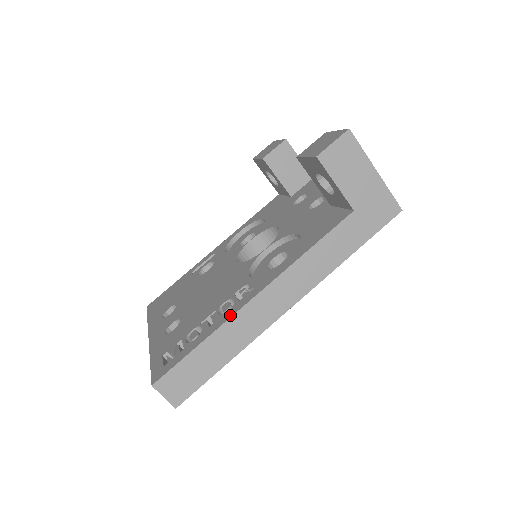
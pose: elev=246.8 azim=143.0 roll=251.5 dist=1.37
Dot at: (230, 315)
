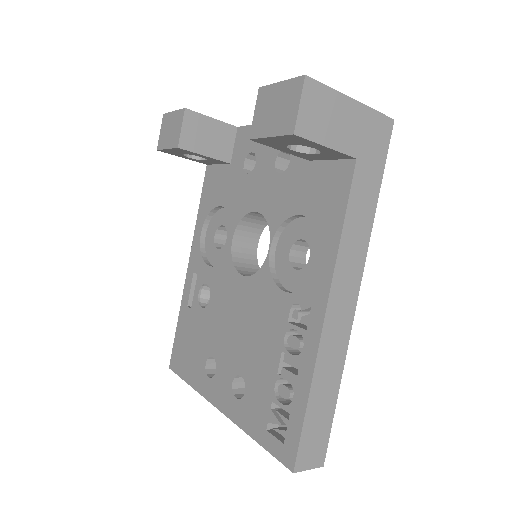
Dot at: (313, 353)
